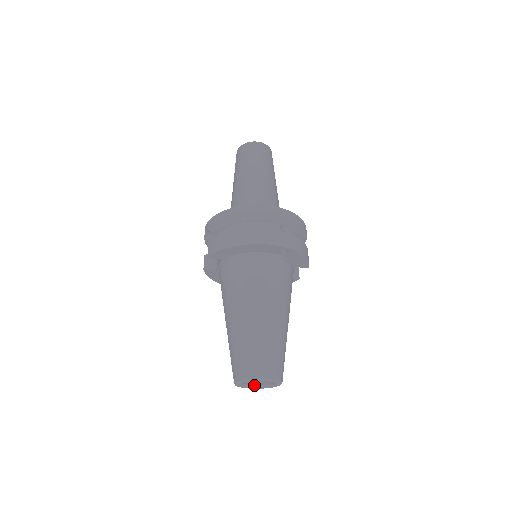
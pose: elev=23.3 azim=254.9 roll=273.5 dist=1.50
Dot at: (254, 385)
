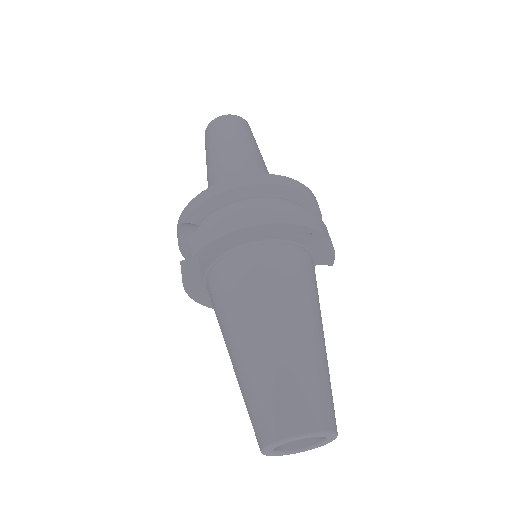
Dot at: (288, 448)
